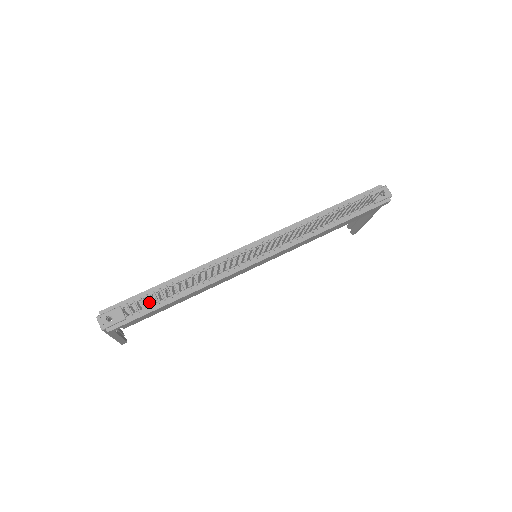
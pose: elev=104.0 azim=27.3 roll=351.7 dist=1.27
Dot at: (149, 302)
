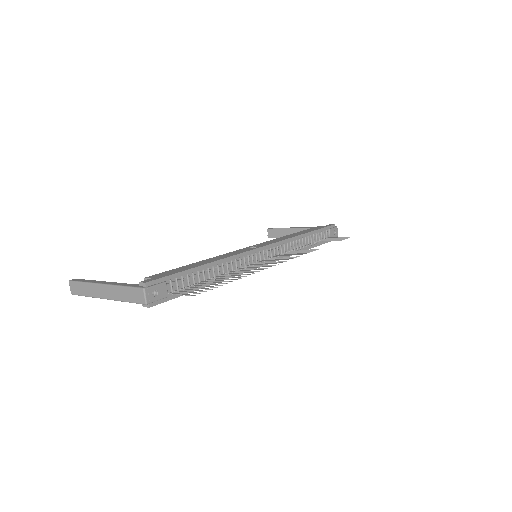
Dot at: (188, 283)
